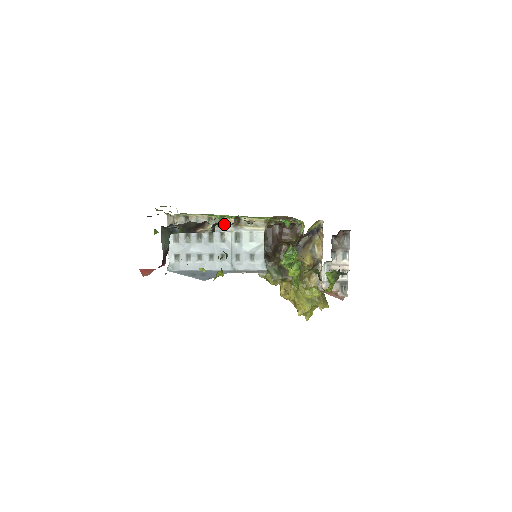
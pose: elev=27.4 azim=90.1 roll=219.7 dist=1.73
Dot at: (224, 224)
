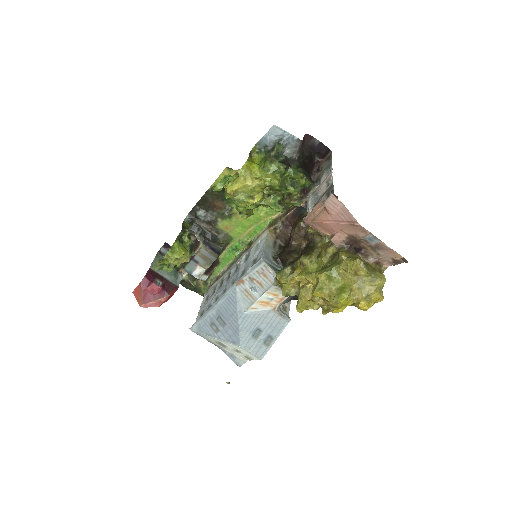
Dot at: (192, 213)
